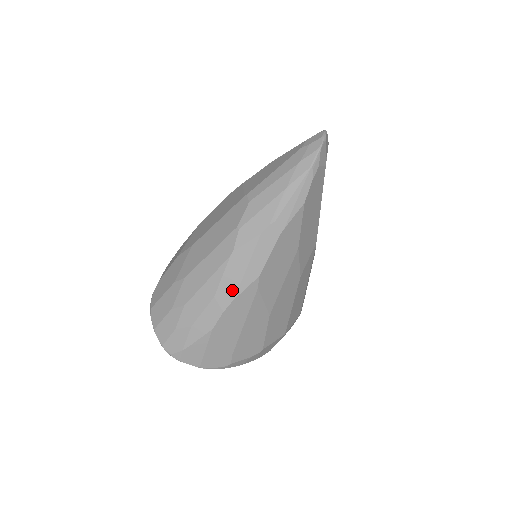
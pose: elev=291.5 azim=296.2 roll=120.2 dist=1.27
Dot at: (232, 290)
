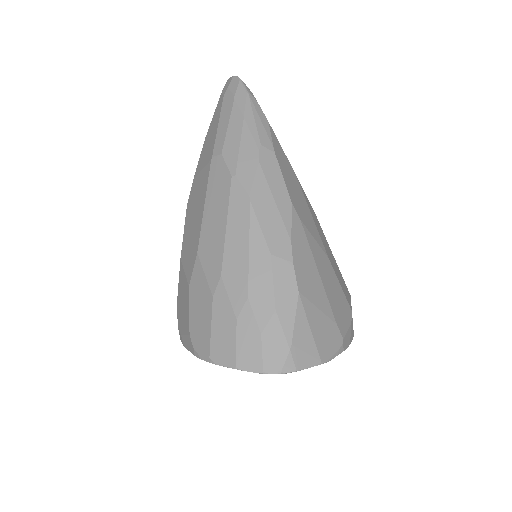
Dot at: (281, 234)
